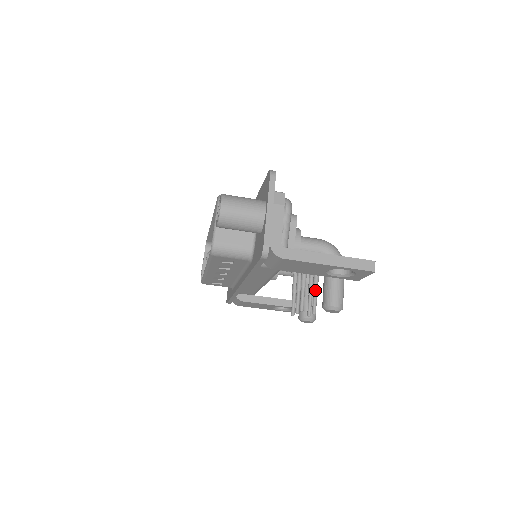
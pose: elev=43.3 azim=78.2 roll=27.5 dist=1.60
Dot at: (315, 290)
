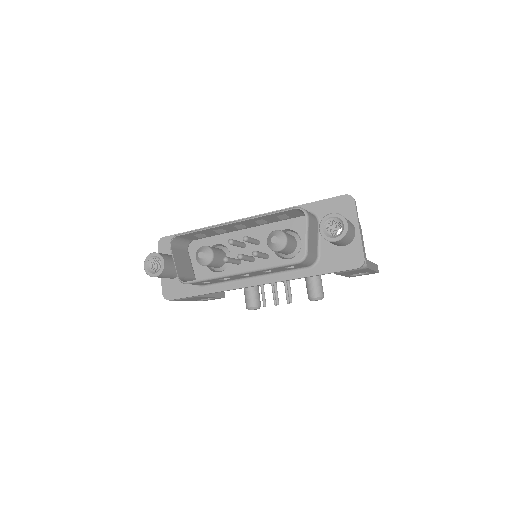
Dot at: occluded
